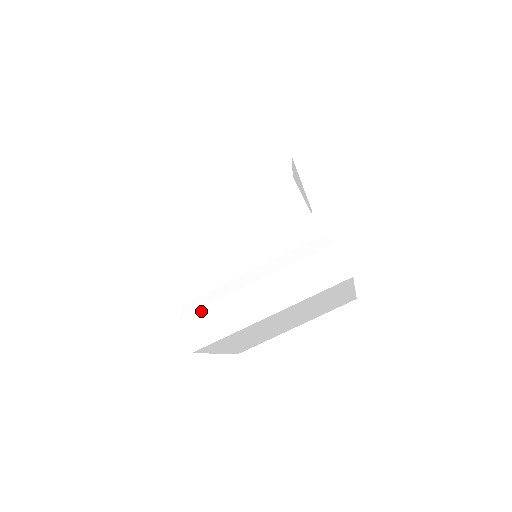
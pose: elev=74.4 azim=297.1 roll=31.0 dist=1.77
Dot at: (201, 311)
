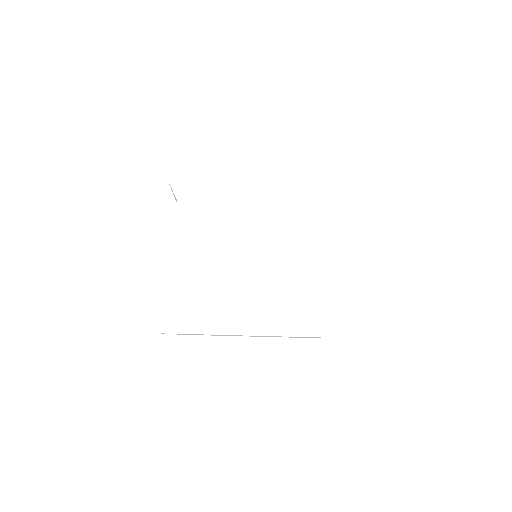
Dot at: (190, 295)
